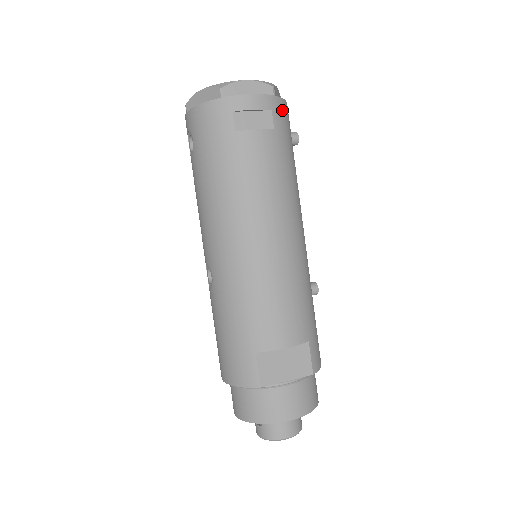
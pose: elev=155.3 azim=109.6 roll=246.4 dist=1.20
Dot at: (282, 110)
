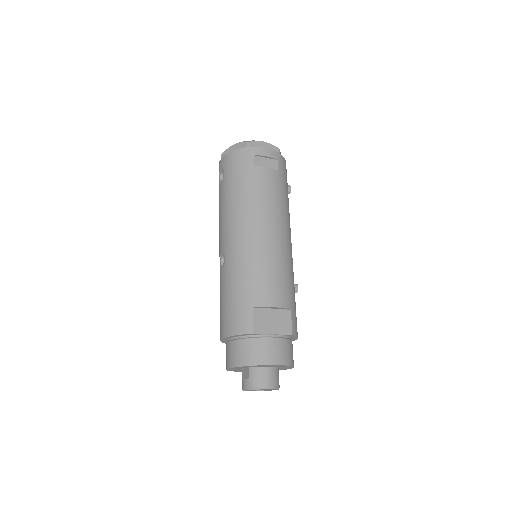
Dot at: (284, 163)
